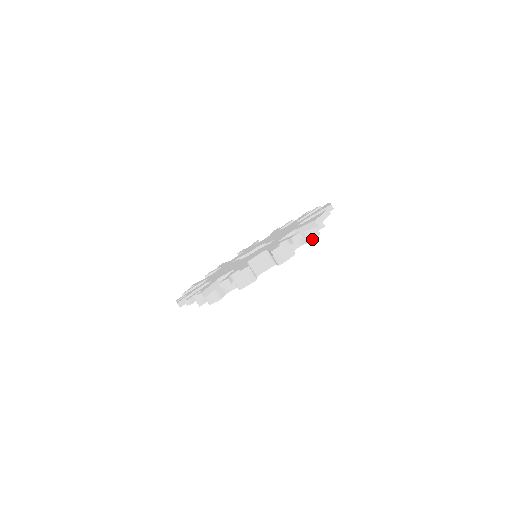
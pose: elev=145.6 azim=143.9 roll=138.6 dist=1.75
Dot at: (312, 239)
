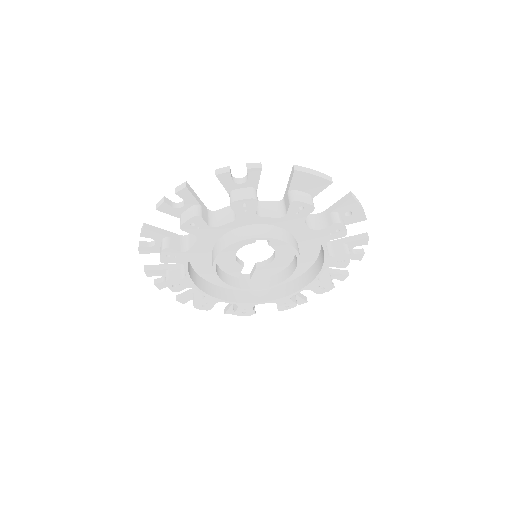
Dot at: (293, 200)
